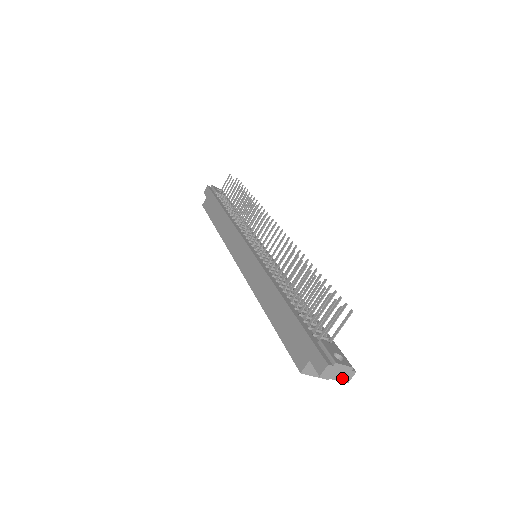
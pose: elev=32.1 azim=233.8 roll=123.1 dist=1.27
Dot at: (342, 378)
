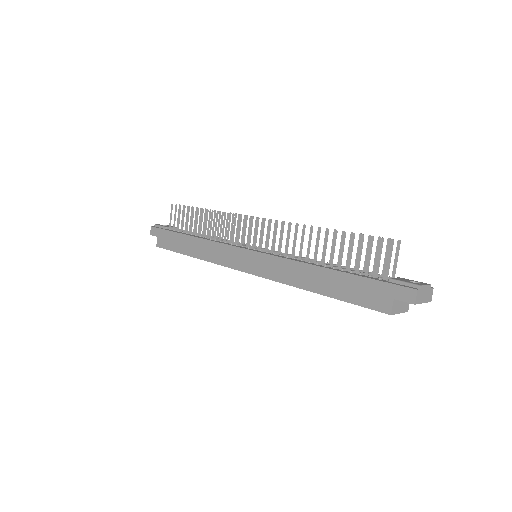
Dot at: (427, 299)
